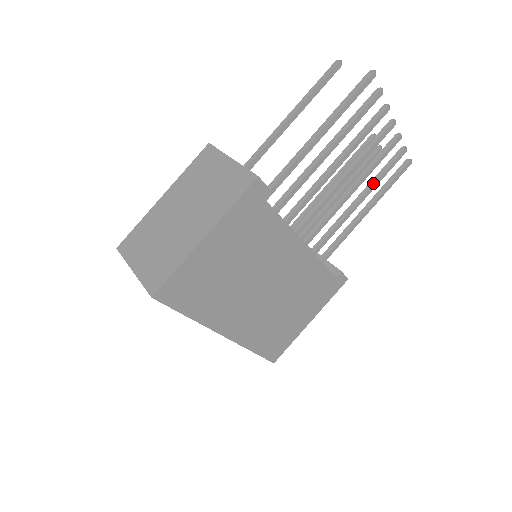
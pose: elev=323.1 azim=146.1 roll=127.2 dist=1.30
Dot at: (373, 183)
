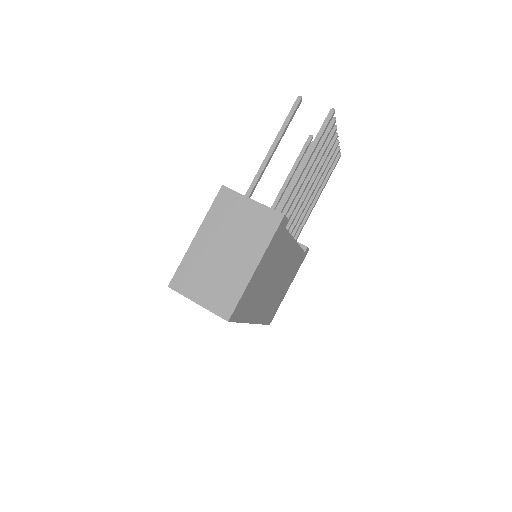
Dot at: (323, 179)
